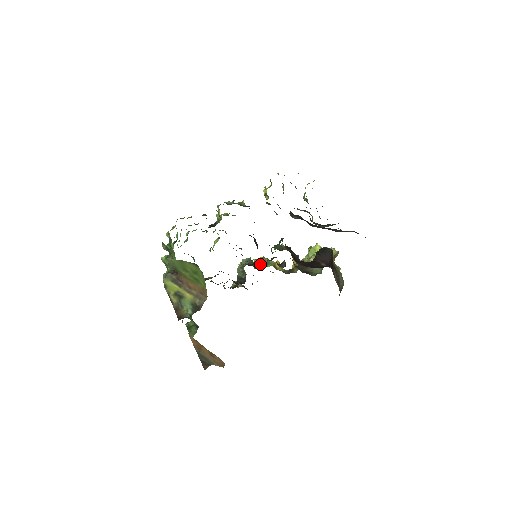
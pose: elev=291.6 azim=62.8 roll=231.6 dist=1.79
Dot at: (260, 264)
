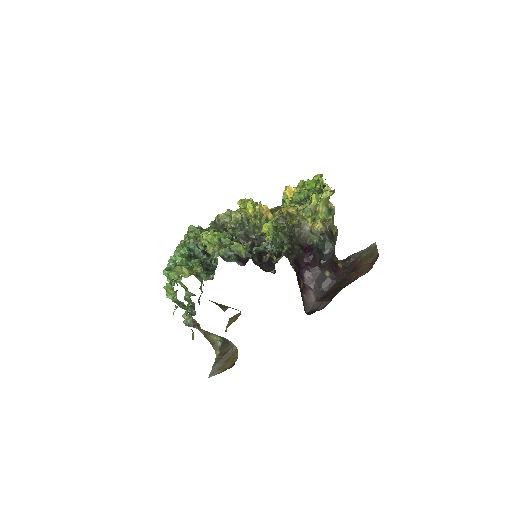
Dot at: (253, 230)
